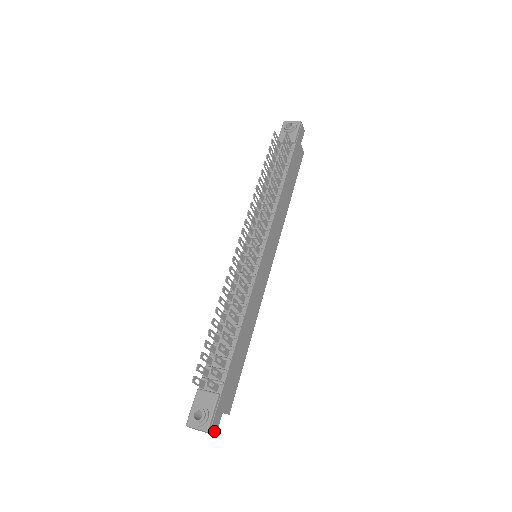
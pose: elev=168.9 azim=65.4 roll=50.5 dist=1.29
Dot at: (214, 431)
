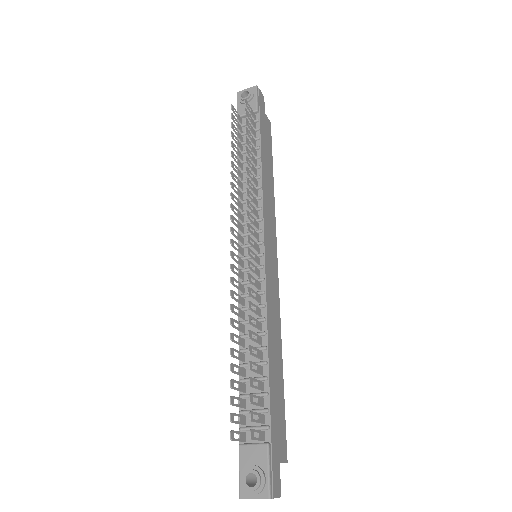
Dot at: (277, 493)
